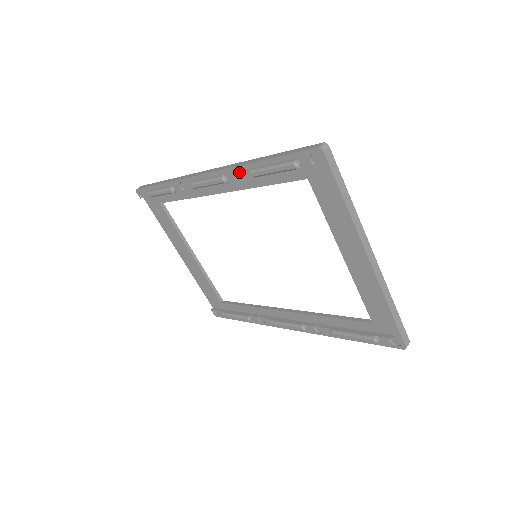
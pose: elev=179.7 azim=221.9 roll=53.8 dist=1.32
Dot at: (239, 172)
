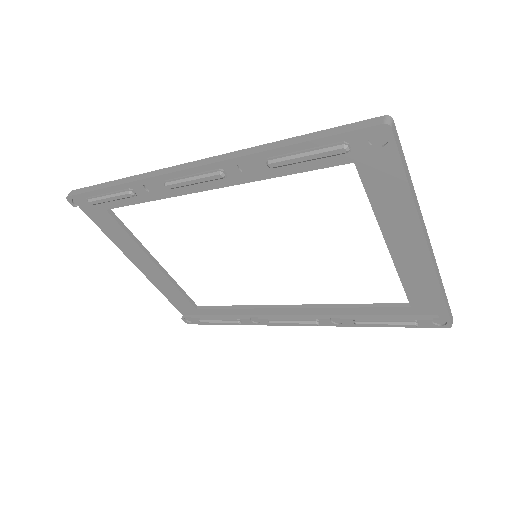
Dot at: (245, 162)
